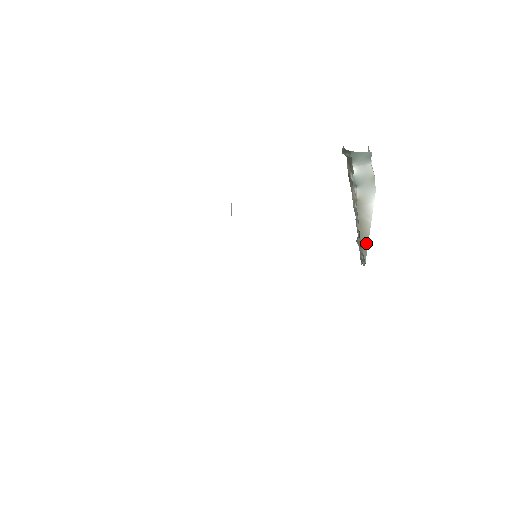
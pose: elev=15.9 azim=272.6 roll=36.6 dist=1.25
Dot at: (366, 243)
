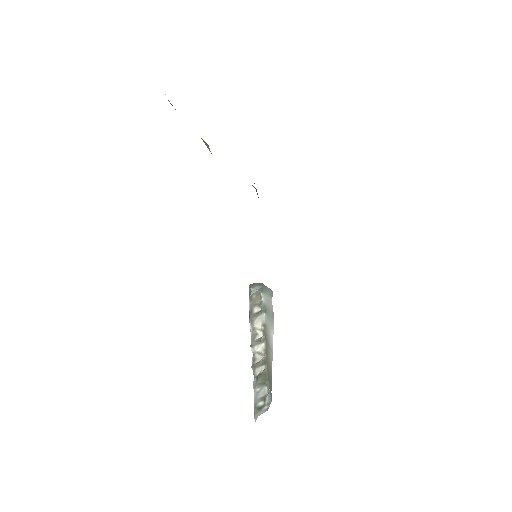
Dot at: (270, 376)
